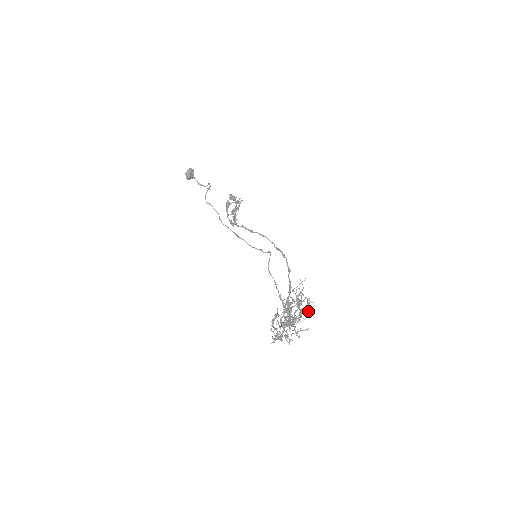
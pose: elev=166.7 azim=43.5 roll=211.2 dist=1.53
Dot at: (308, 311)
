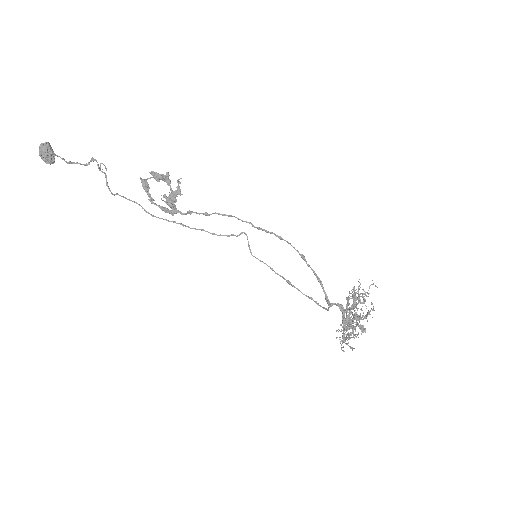
Dot at: (359, 299)
